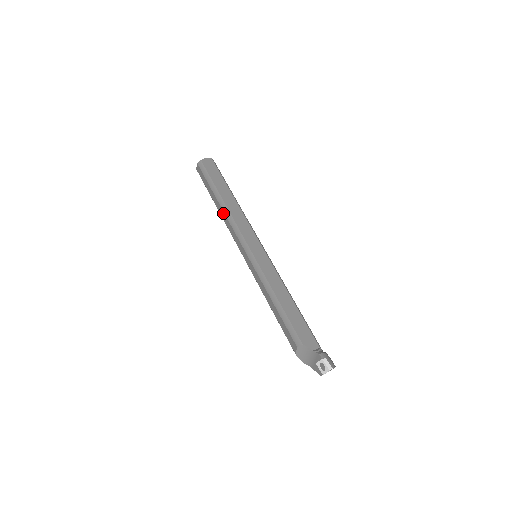
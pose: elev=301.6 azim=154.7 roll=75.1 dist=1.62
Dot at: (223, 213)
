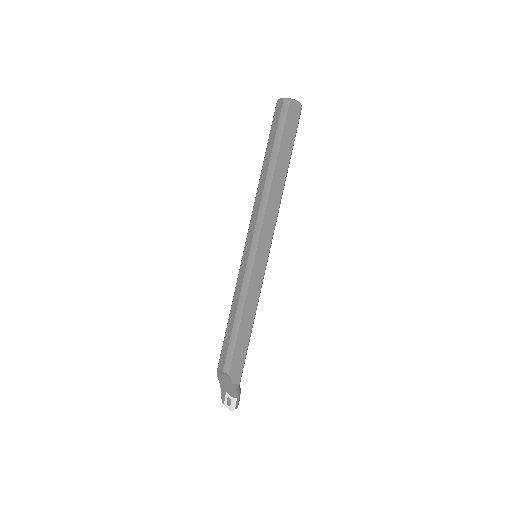
Dot at: (263, 186)
